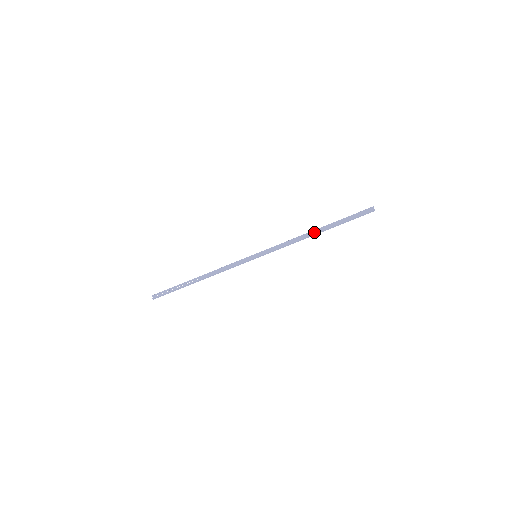
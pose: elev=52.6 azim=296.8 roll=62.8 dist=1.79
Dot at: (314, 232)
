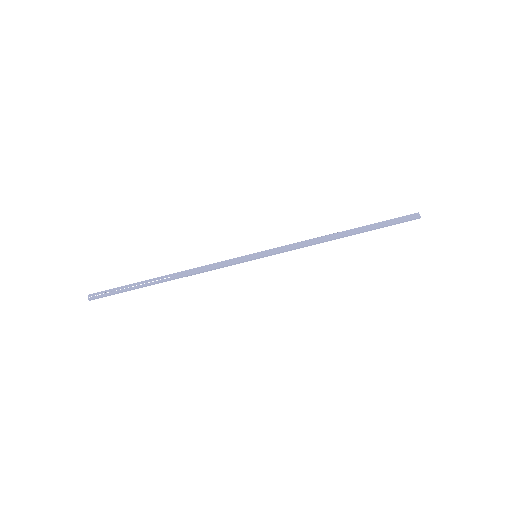
Dot at: (340, 234)
